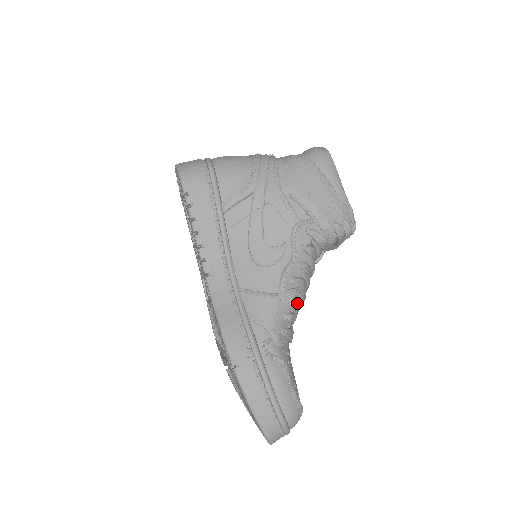
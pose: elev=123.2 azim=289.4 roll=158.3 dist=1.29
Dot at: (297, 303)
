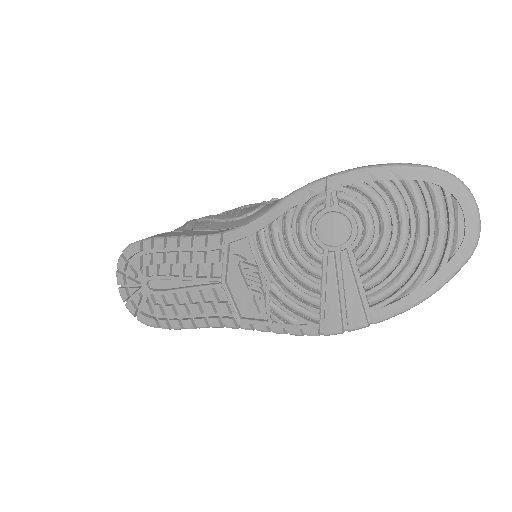
Dot at: occluded
